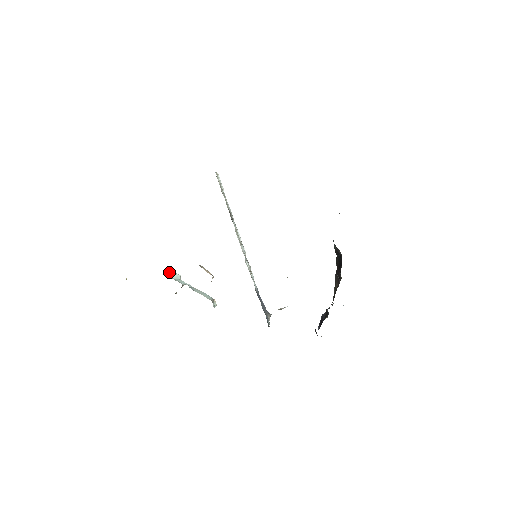
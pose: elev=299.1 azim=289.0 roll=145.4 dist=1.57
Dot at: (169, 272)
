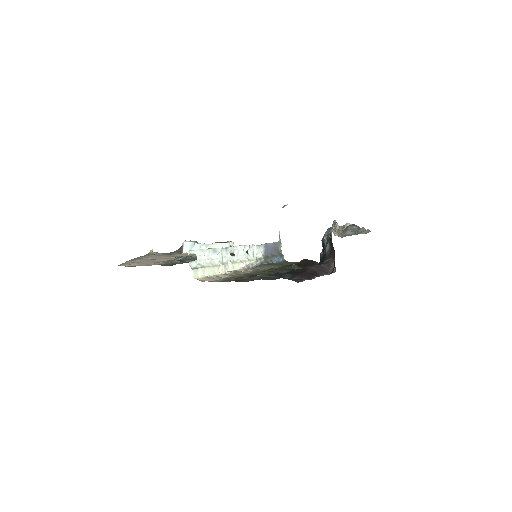
Dot at: (183, 244)
